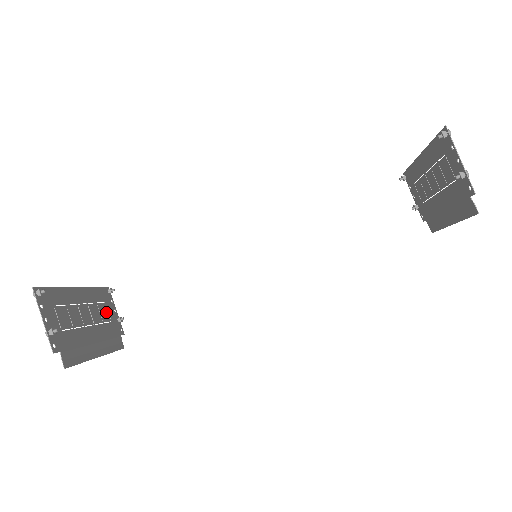
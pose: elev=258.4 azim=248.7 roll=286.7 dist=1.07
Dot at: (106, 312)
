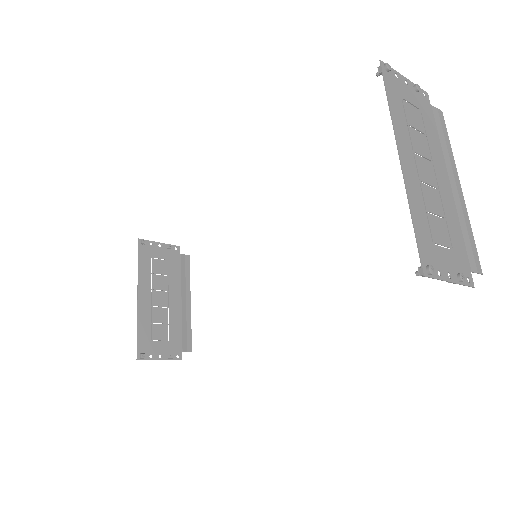
Dot at: (160, 263)
